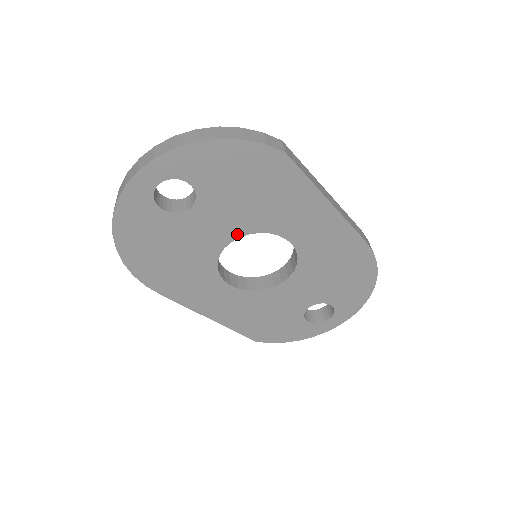
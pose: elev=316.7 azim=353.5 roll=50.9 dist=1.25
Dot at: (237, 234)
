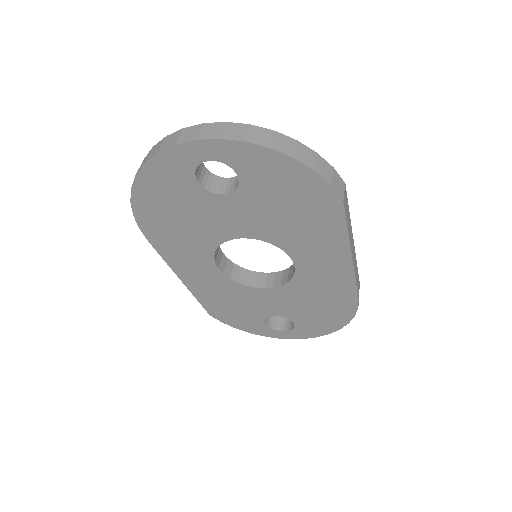
Dot at: (252, 235)
